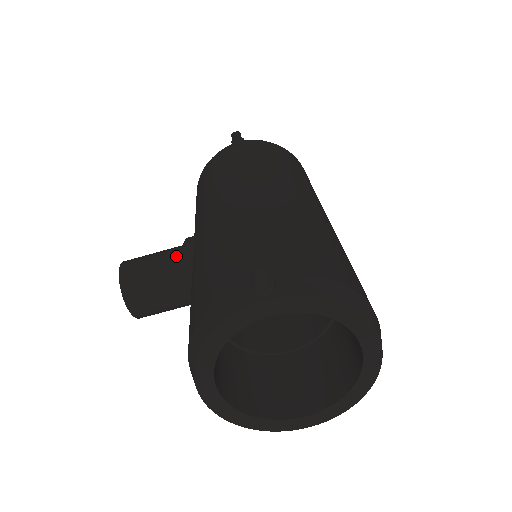
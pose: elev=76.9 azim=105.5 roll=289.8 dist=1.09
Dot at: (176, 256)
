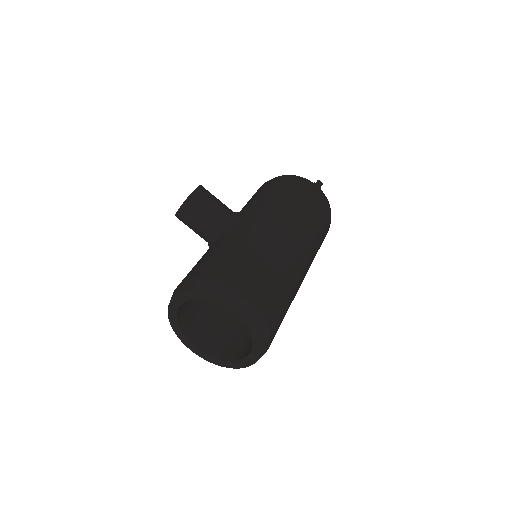
Dot at: (225, 217)
